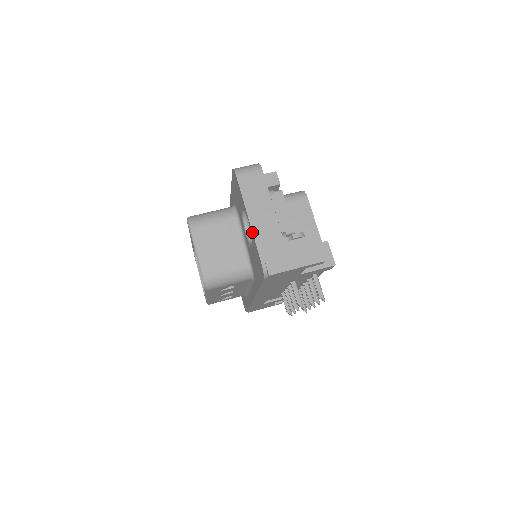
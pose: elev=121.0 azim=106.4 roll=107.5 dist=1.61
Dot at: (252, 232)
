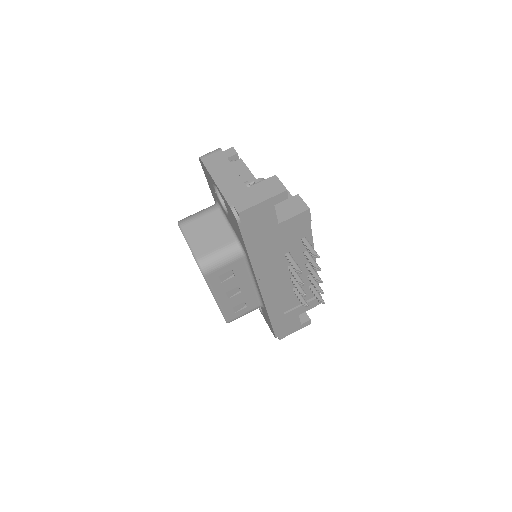
Dot at: (218, 189)
